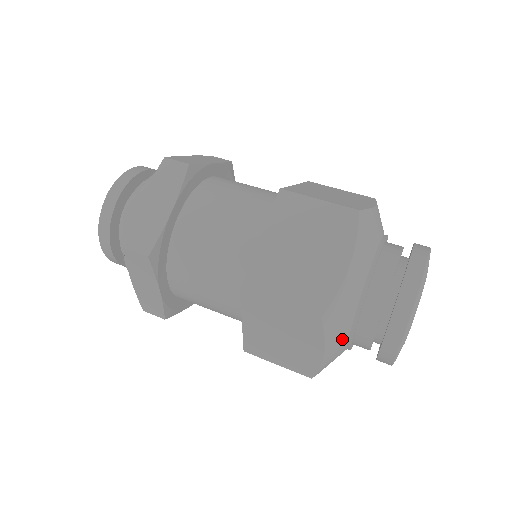
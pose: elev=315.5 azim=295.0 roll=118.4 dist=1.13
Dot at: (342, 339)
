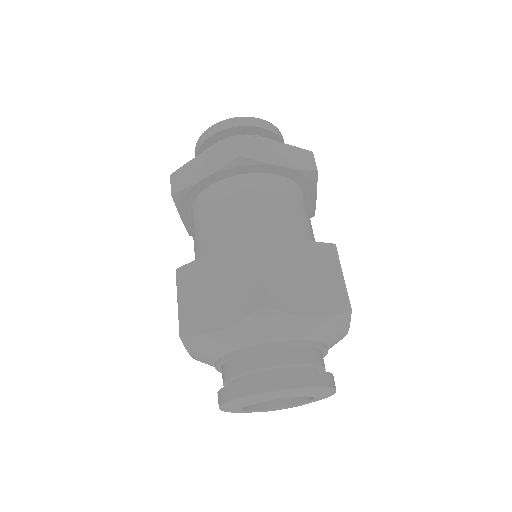
Dot at: (208, 362)
